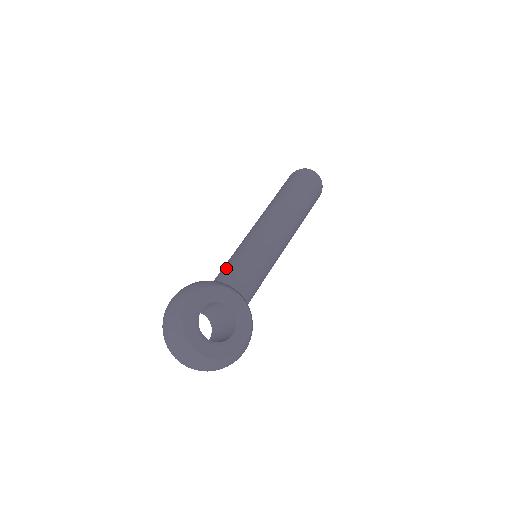
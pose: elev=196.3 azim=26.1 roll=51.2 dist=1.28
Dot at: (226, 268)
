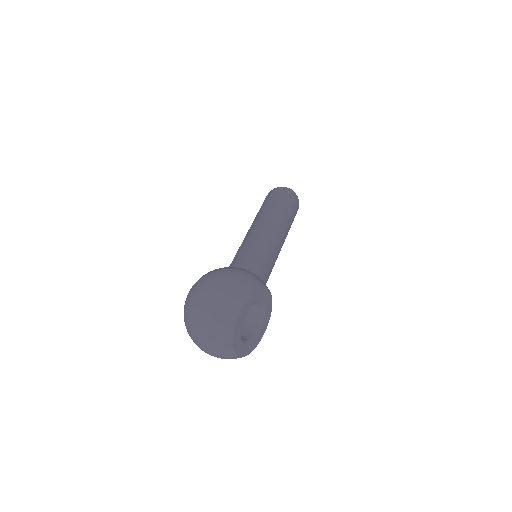
Dot at: (254, 263)
